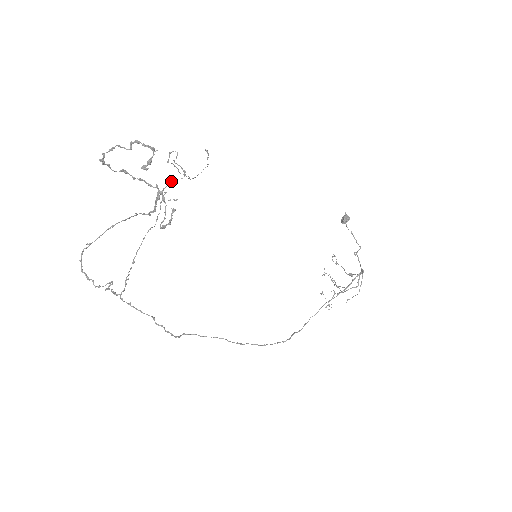
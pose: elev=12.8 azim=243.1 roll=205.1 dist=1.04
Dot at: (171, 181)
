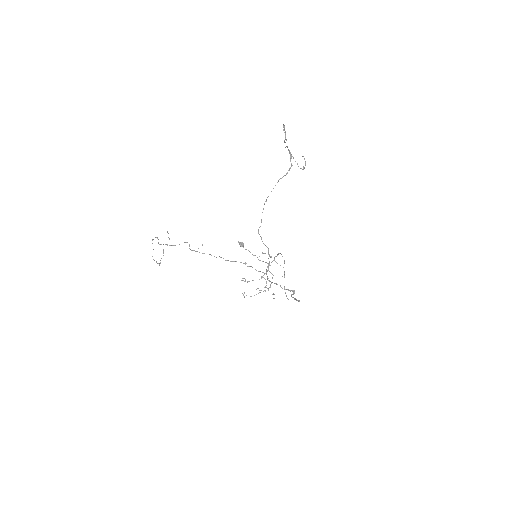
Dot at: occluded
